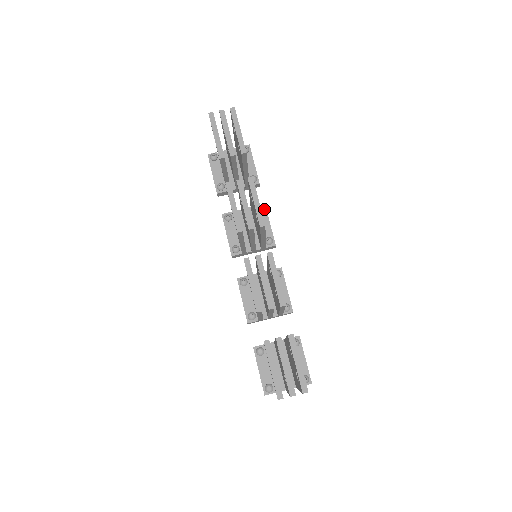
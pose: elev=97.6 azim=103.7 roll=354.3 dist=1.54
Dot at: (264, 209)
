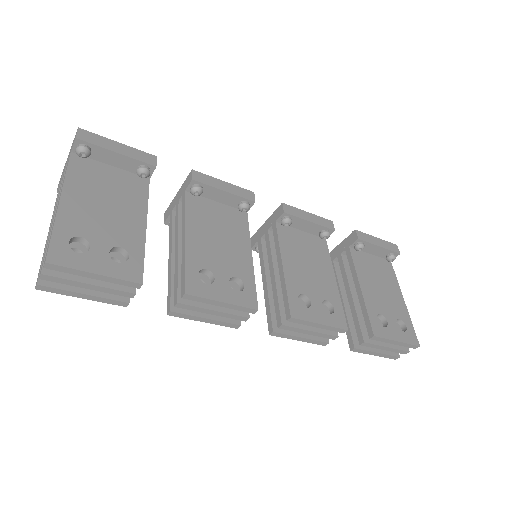
Dot at: (200, 189)
